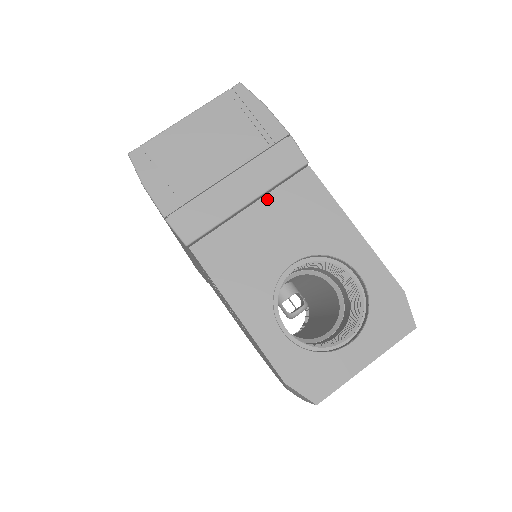
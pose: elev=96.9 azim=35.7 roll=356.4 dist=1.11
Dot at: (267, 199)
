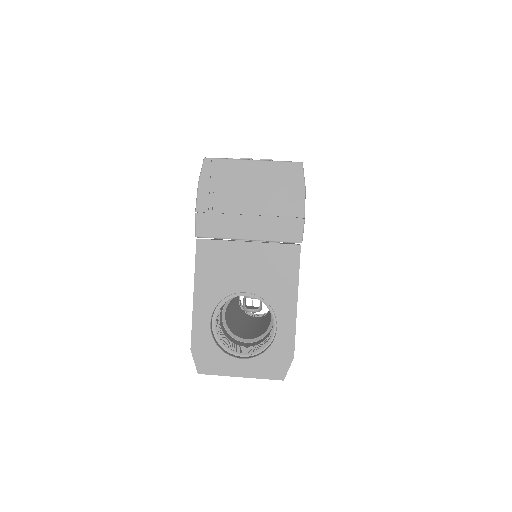
Dot at: (261, 245)
